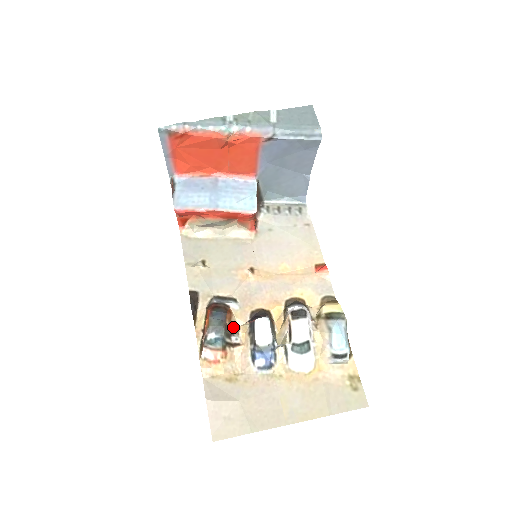
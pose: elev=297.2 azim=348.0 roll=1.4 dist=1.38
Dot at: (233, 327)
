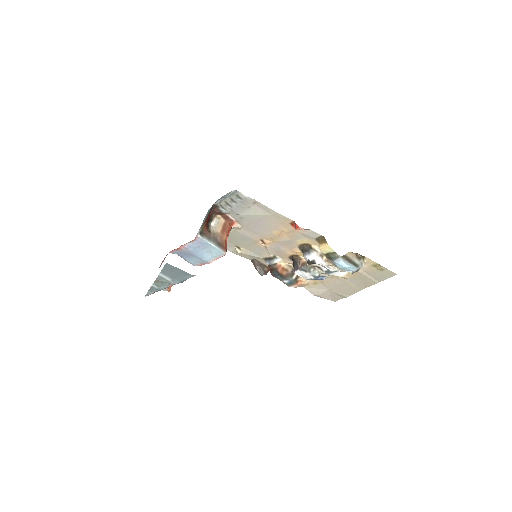
Dot at: (289, 268)
